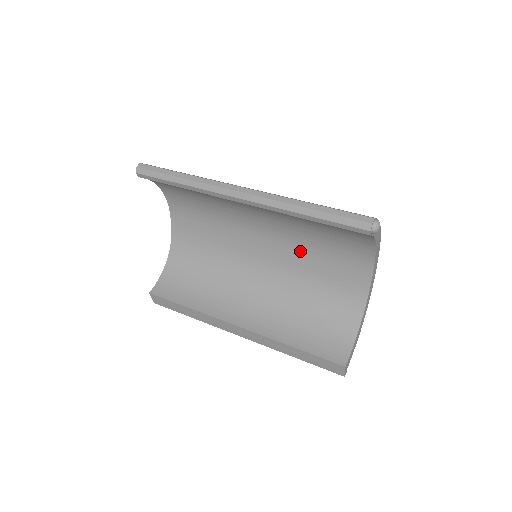
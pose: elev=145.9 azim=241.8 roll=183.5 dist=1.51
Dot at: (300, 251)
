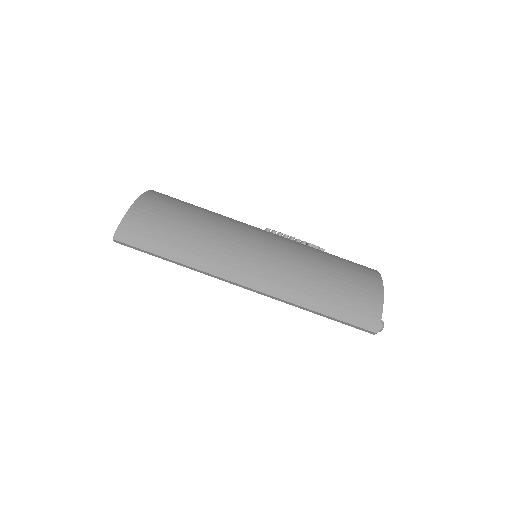
Dot at: occluded
